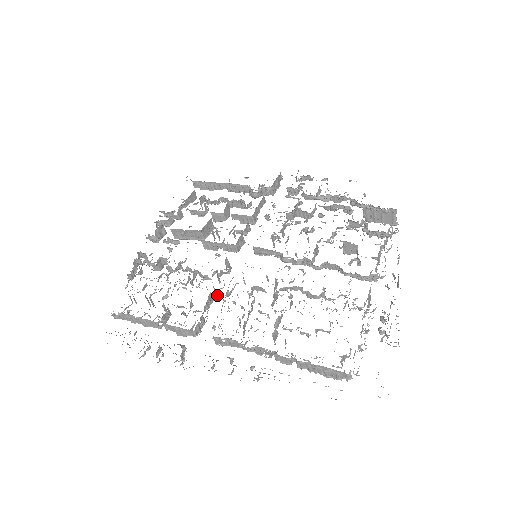
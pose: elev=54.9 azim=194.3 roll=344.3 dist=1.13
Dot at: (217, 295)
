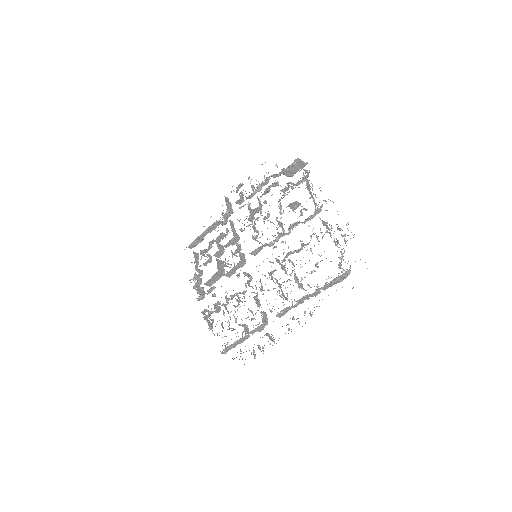
Dot at: (257, 295)
